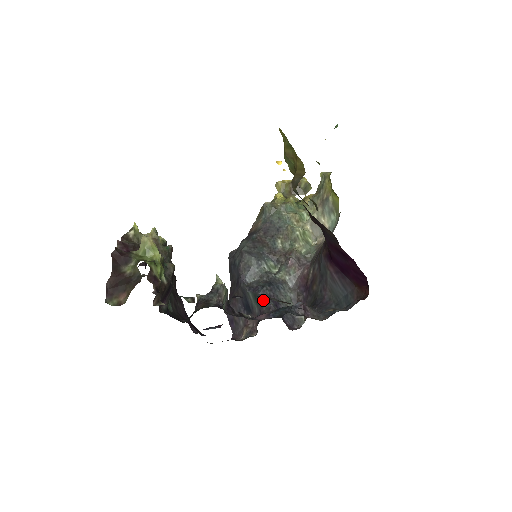
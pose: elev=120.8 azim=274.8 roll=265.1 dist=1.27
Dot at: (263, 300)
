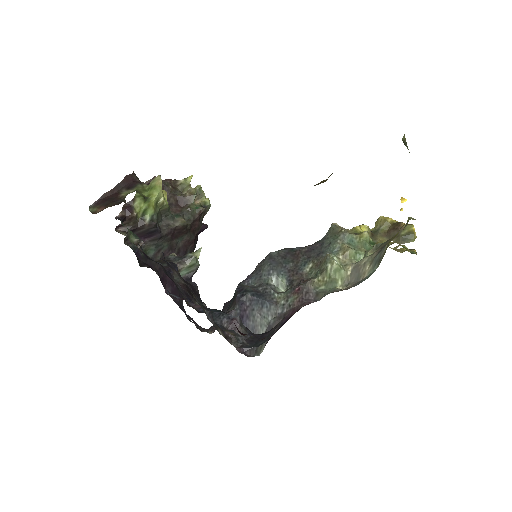
Dot at: (234, 303)
